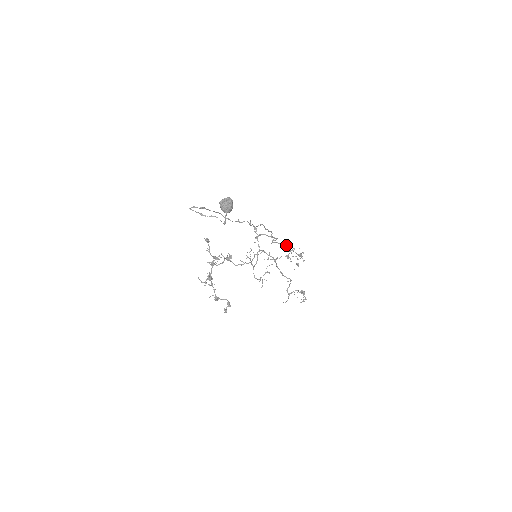
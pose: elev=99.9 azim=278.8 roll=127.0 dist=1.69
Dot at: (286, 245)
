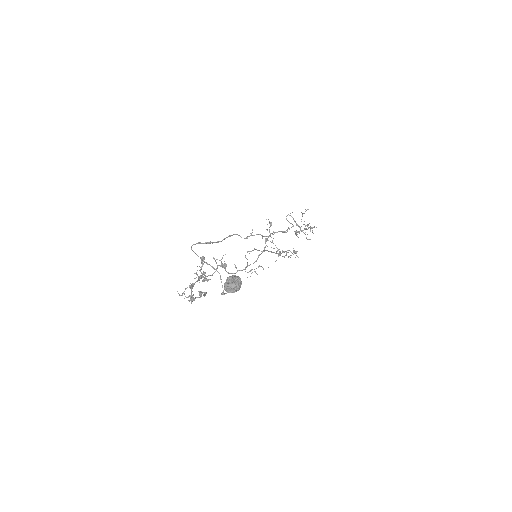
Dot at: (301, 221)
